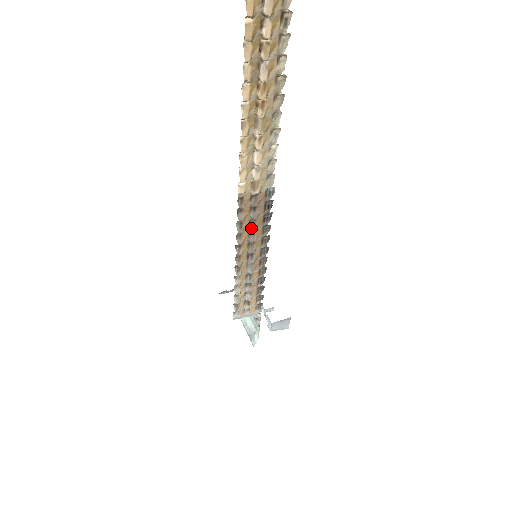
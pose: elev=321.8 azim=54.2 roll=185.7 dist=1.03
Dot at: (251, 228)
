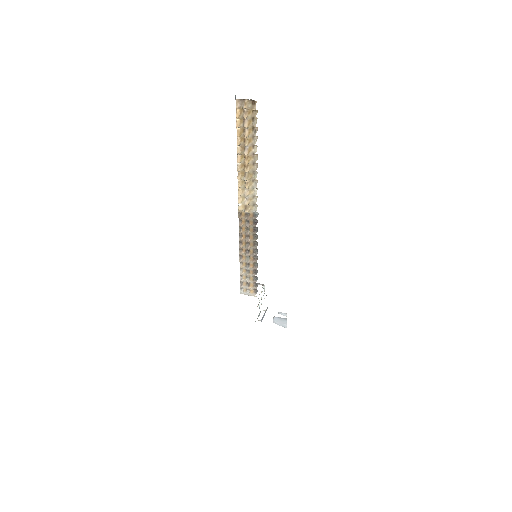
Dot at: (246, 233)
